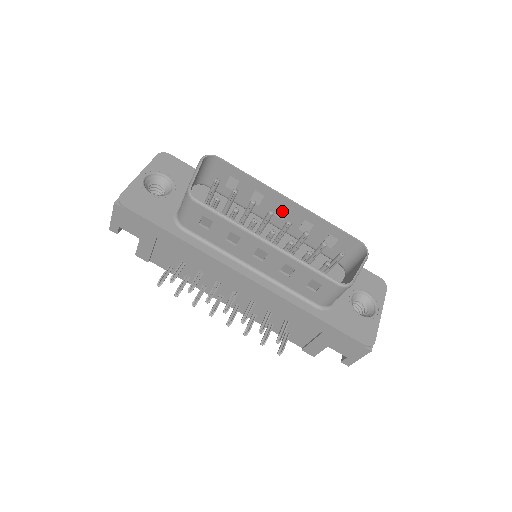
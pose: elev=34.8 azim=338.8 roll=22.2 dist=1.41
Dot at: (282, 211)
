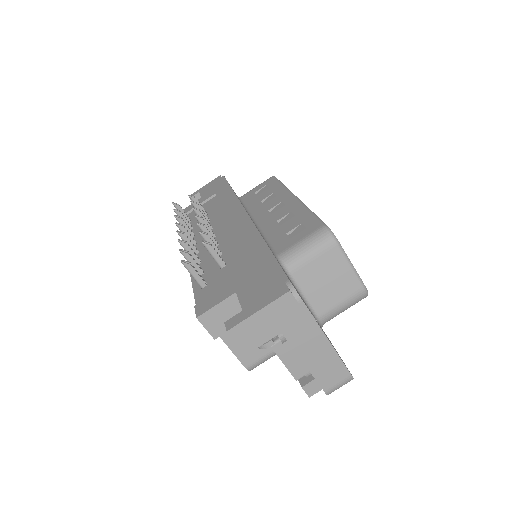
Dot at: occluded
